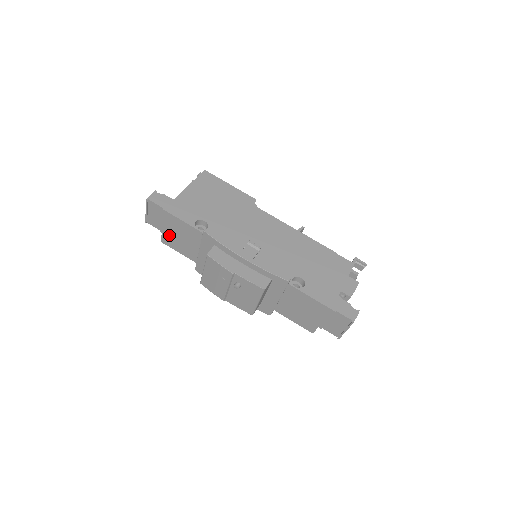
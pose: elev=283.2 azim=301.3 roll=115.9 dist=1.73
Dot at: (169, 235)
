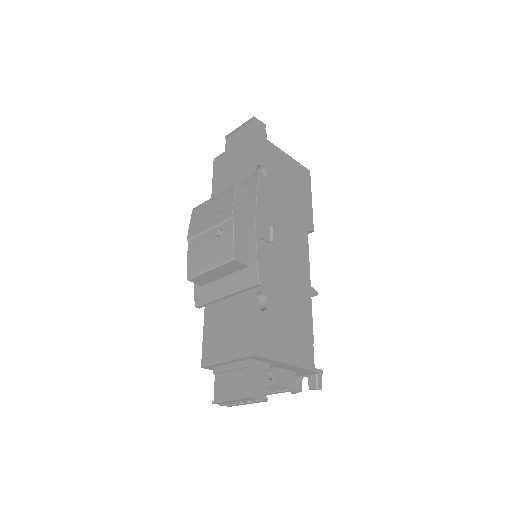
Dot at: (228, 157)
